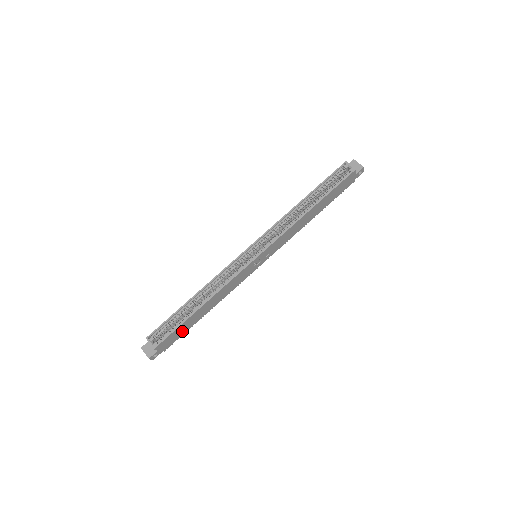
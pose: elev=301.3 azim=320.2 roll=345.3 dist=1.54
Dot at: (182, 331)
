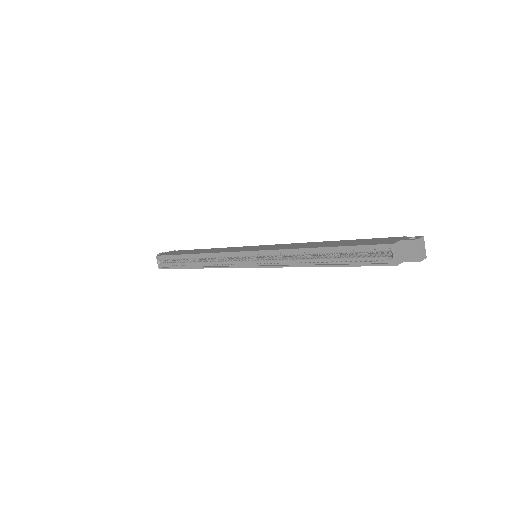
Dot at: occluded
